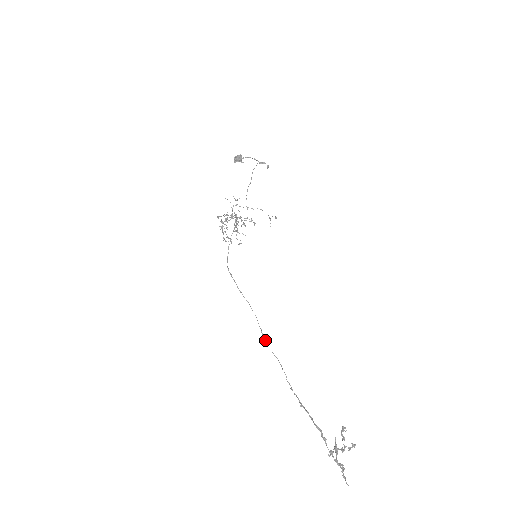
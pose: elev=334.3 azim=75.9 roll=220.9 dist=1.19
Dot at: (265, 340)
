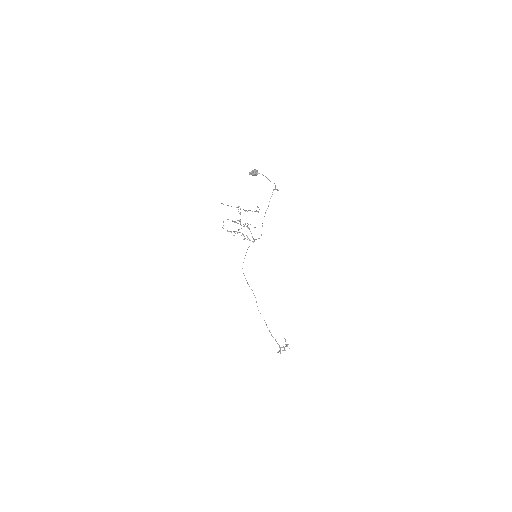
Dot at: occluded
